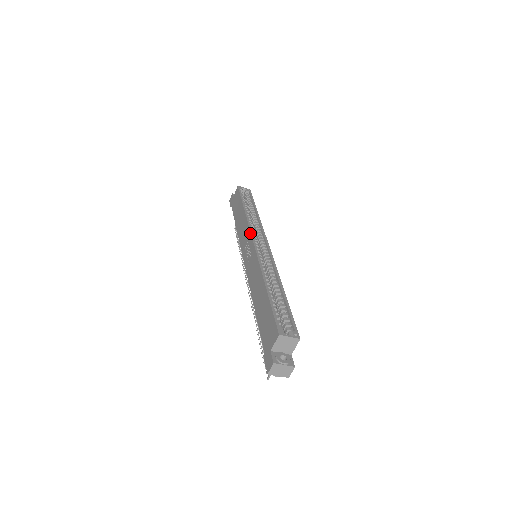
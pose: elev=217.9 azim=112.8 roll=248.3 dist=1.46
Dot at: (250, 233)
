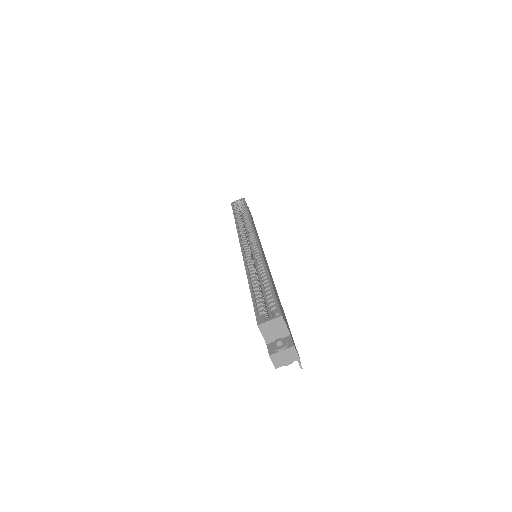
Dot at: occluded
